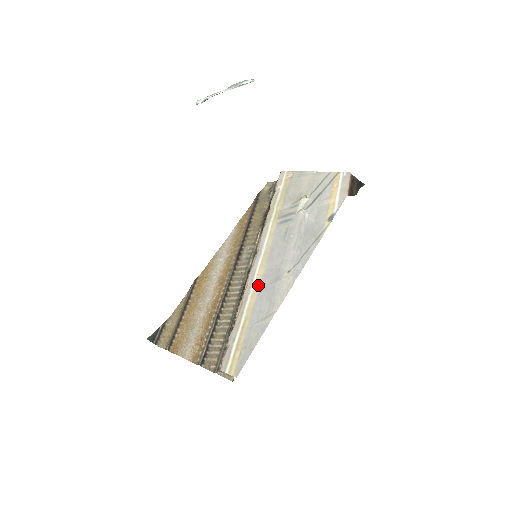
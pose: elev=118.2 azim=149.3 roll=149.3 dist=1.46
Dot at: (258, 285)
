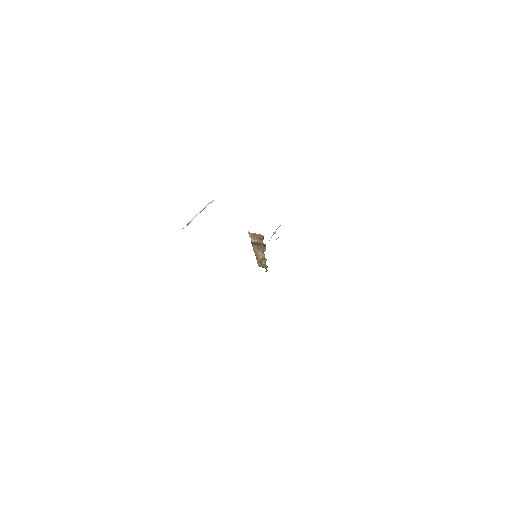
Dot at: occluded
